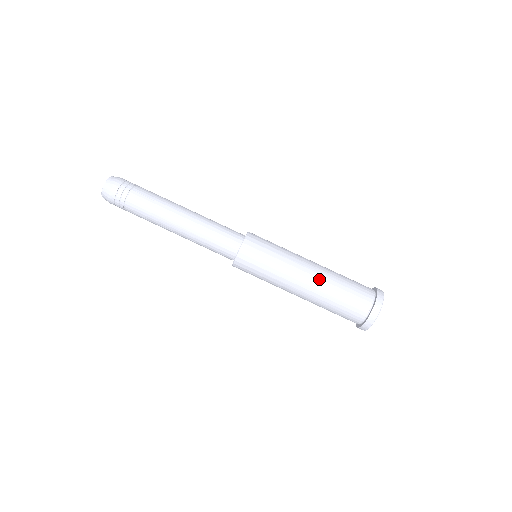
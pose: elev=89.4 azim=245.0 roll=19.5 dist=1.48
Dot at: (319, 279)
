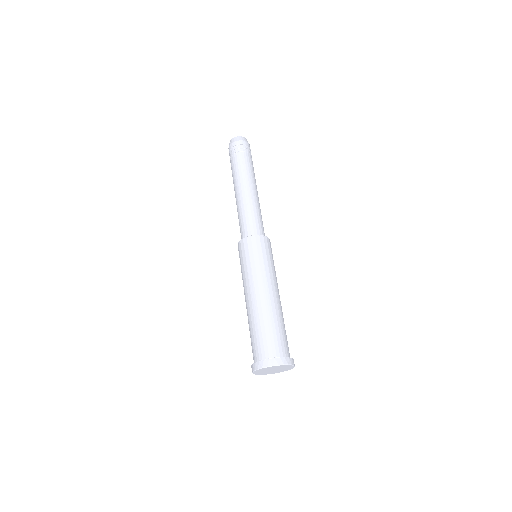
Dot at: (281, 306)
